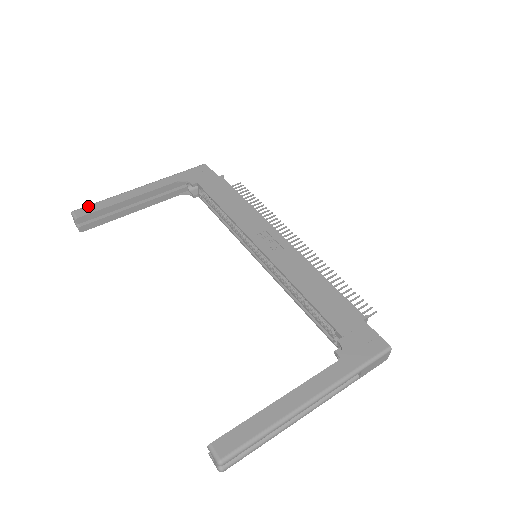
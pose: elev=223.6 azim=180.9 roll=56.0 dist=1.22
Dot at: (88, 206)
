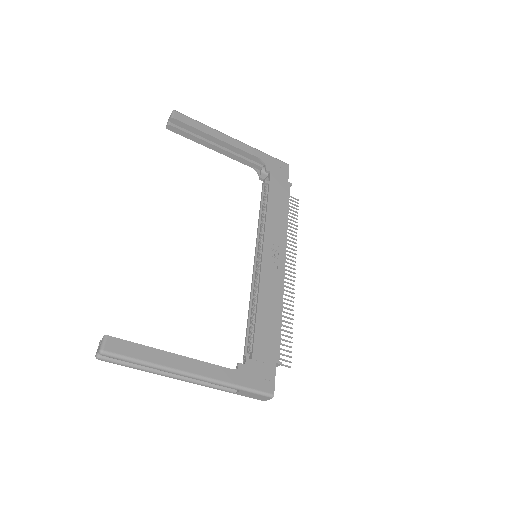
Dot at: (188, 117)
